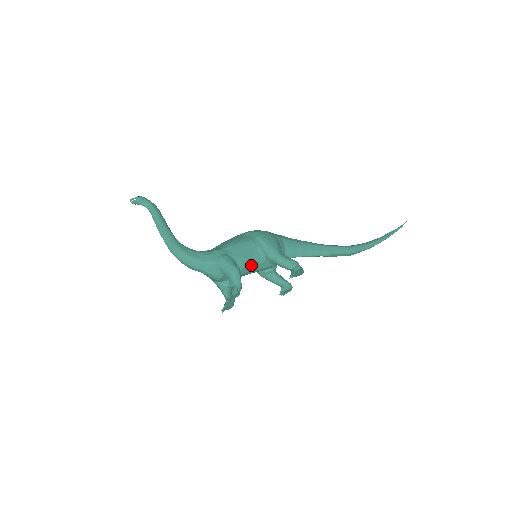
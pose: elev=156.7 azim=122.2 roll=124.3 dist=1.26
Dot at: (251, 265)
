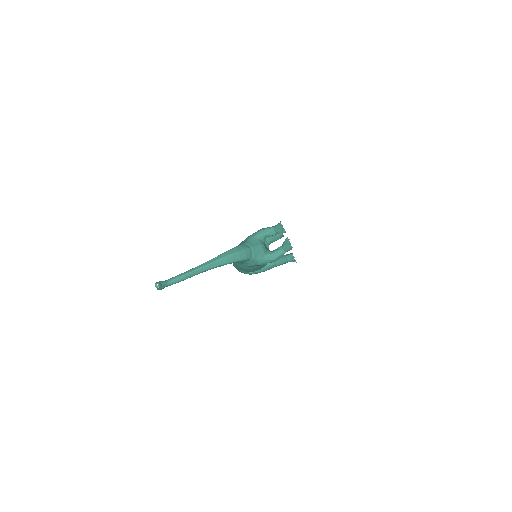
Dot at: occluded
